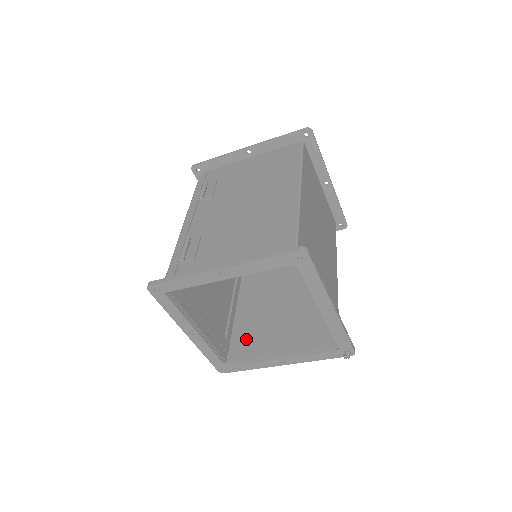
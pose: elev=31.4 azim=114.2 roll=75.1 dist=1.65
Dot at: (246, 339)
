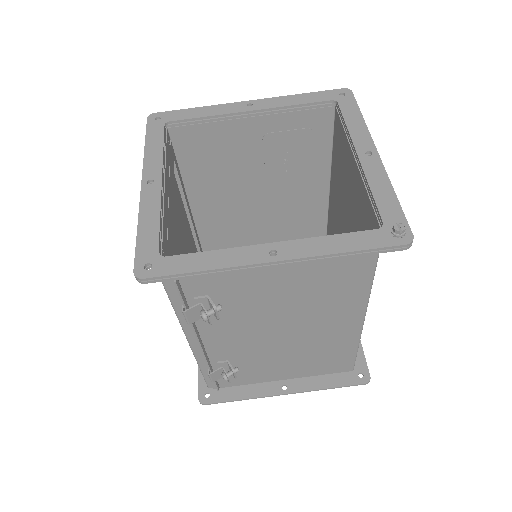
Dot at: (205, 282)
